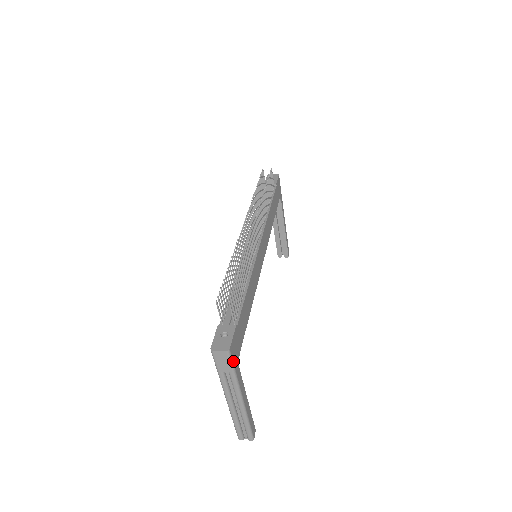
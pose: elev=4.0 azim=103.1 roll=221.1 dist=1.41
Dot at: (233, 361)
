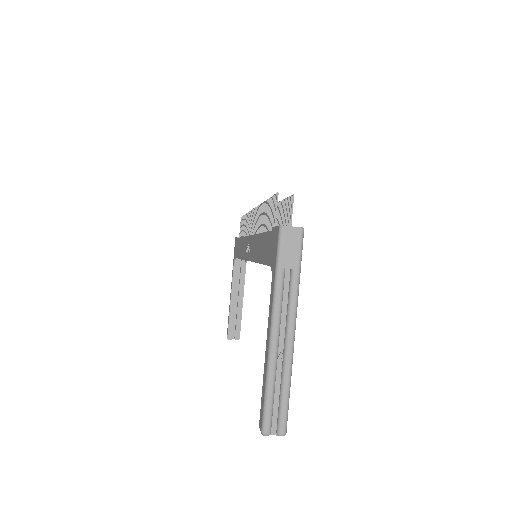
Dot at: (301, 253)
